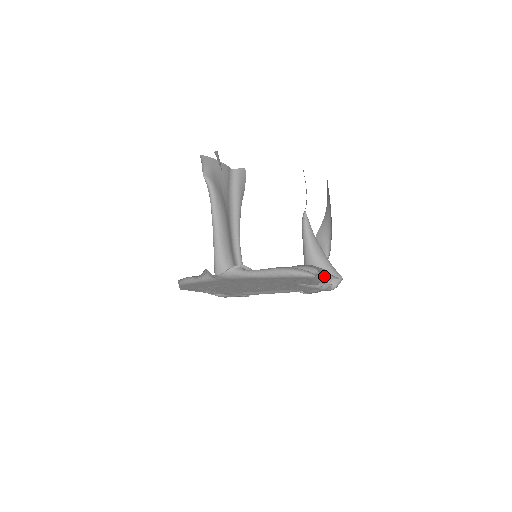
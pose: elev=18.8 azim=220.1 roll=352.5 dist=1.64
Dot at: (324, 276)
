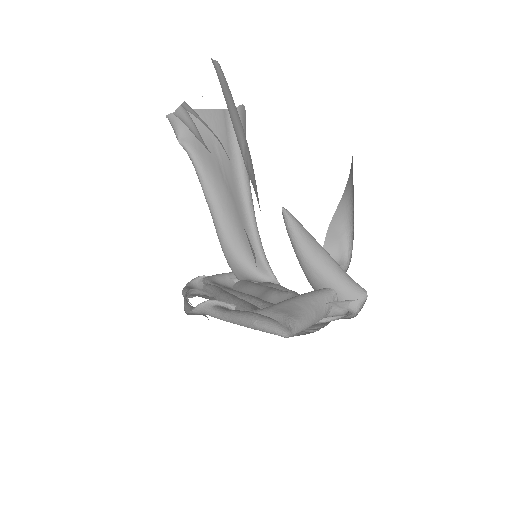
Dot at: (331, 303)
